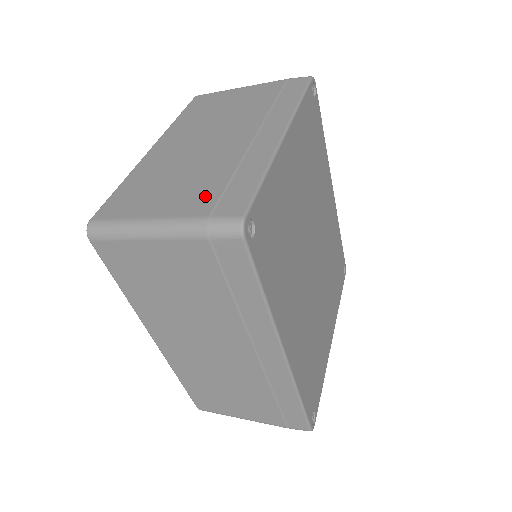
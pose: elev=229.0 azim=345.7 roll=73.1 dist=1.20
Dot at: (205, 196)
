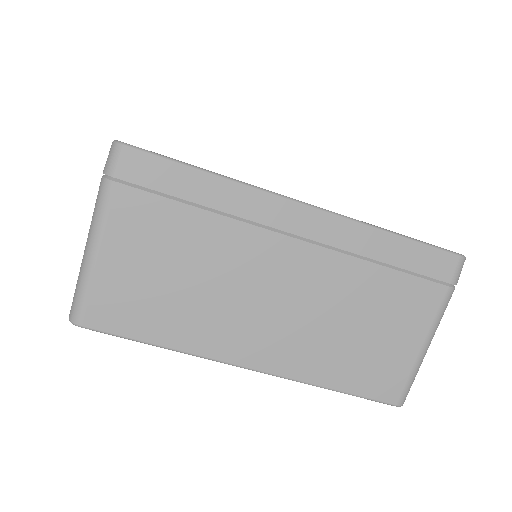
Dot at: occluded
